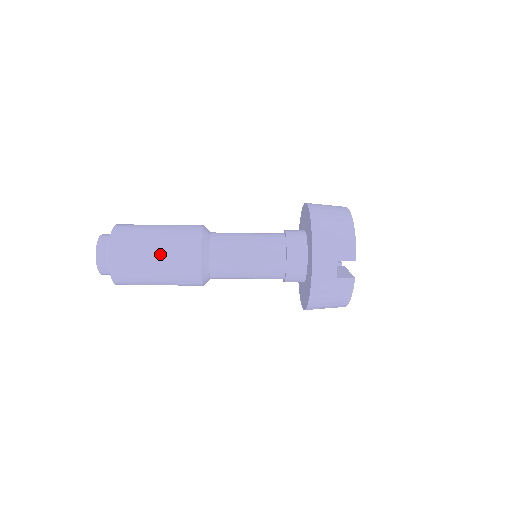
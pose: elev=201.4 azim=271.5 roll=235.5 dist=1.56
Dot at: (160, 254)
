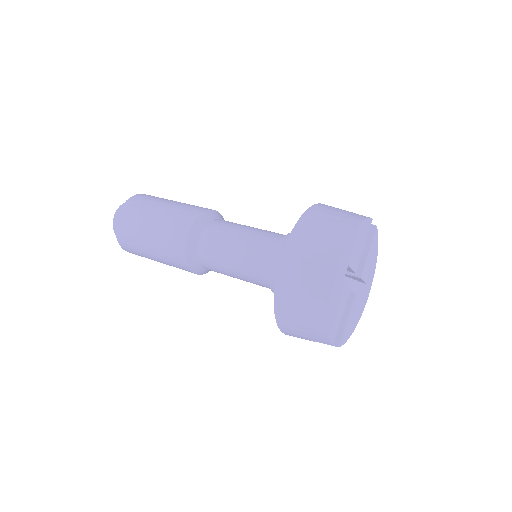
Dot at: (159, 261)
